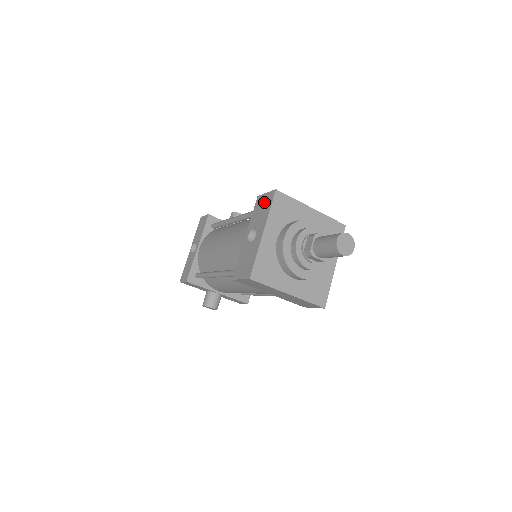
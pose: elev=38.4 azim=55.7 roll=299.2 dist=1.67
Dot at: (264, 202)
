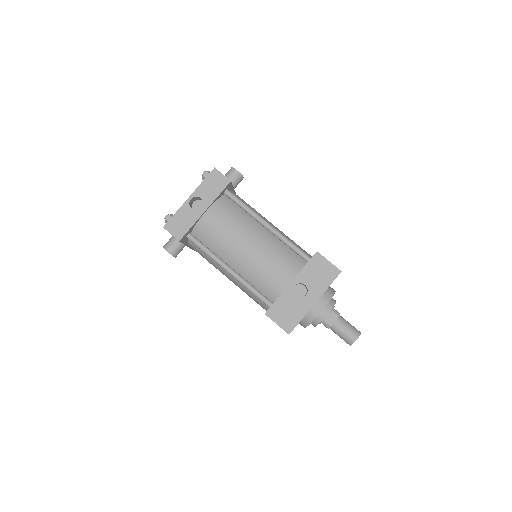
Dot at: (324, 270)
